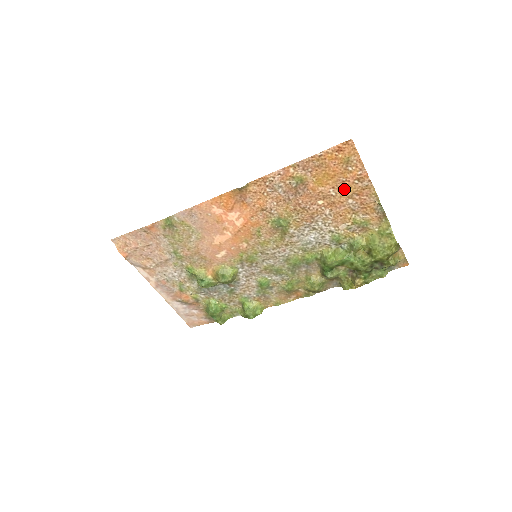
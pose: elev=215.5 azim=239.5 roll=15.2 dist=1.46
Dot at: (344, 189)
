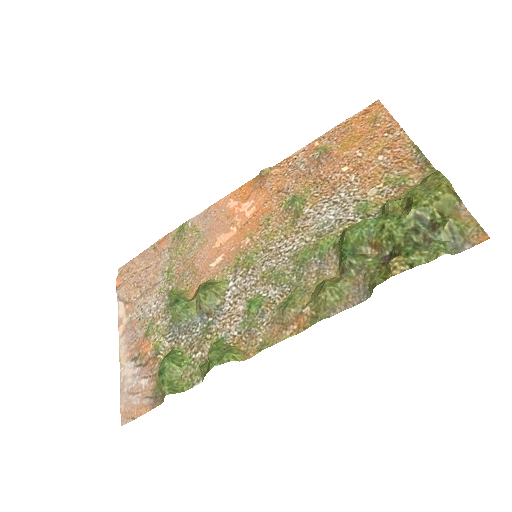
Dot at: (372, 147)
